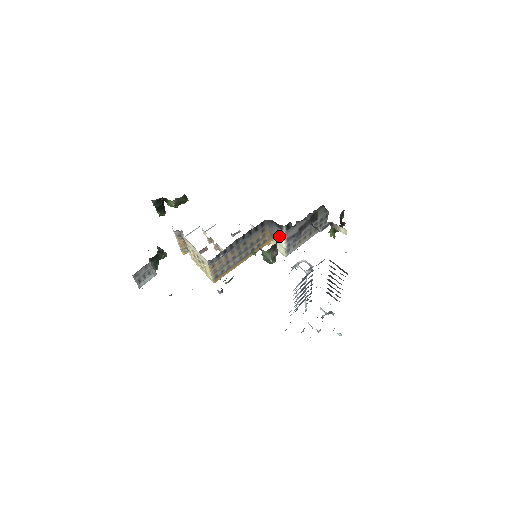
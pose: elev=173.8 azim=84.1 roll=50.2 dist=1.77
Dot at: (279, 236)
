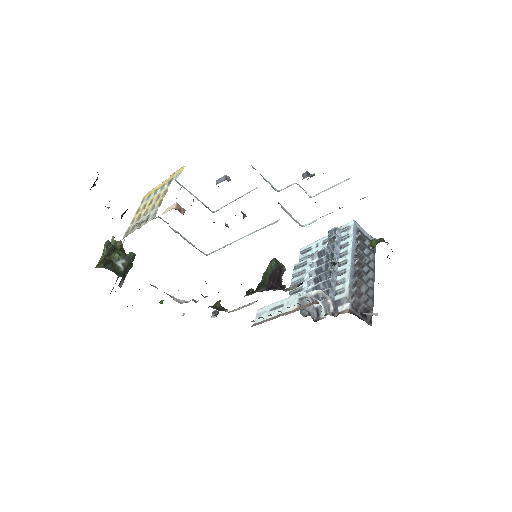
Dot at: occluded
